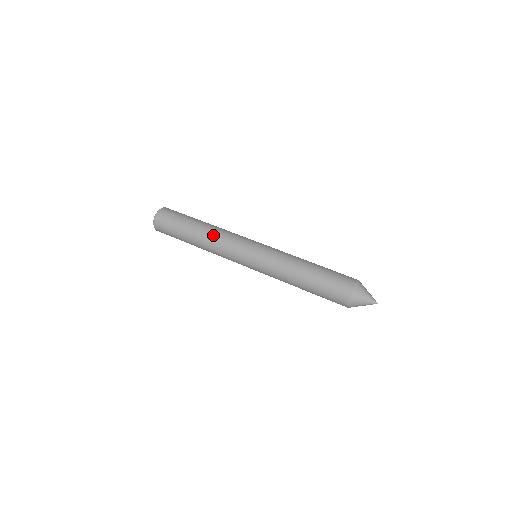
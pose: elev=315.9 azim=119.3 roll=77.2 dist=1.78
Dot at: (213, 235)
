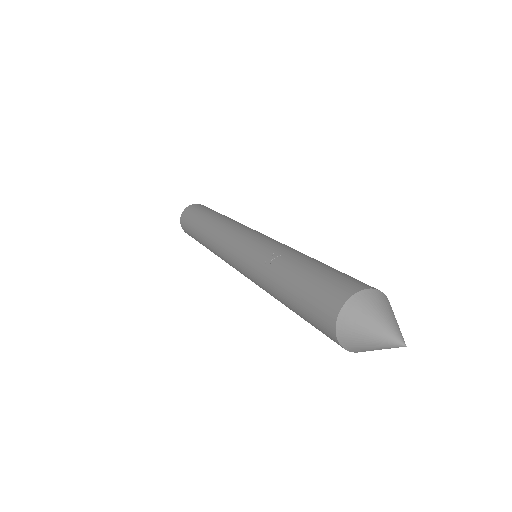
Dot at: (231, 219)
